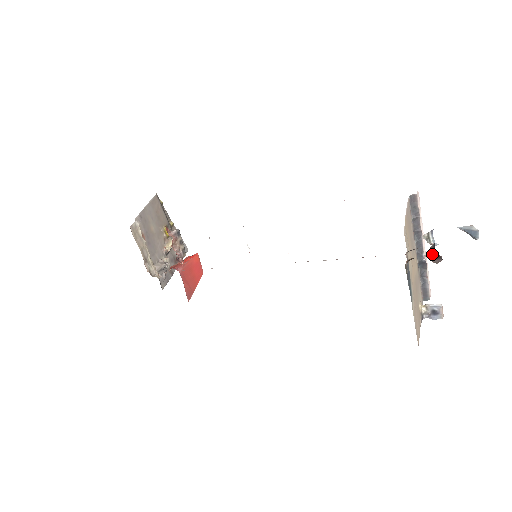
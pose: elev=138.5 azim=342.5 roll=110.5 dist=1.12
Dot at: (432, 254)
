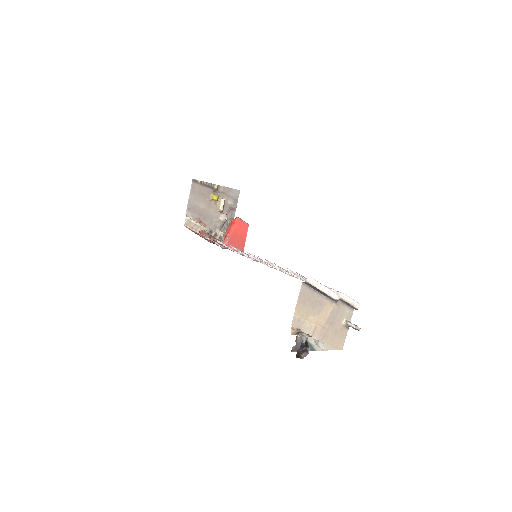
Dot at: (301, 351)
